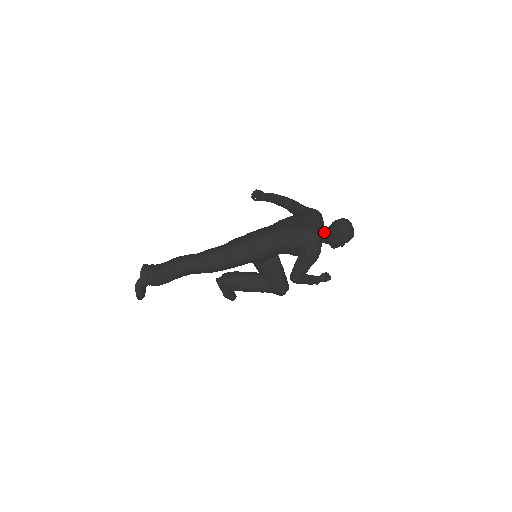
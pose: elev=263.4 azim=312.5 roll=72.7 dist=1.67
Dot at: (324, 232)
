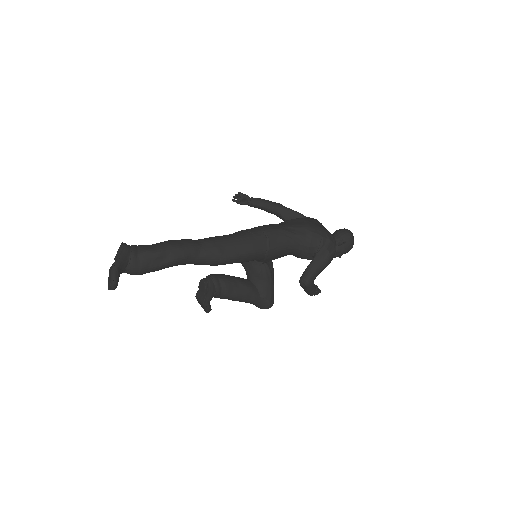
Dot at: occluded
